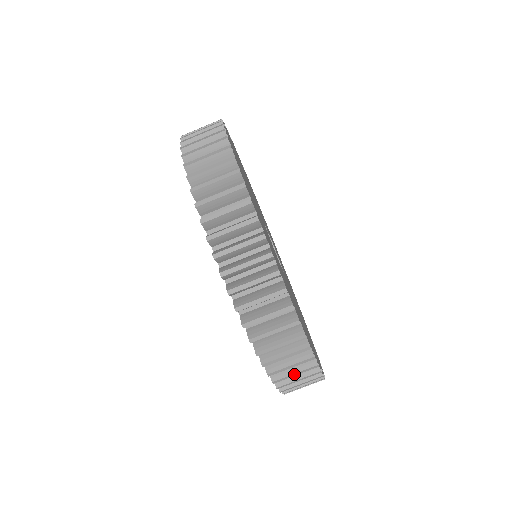
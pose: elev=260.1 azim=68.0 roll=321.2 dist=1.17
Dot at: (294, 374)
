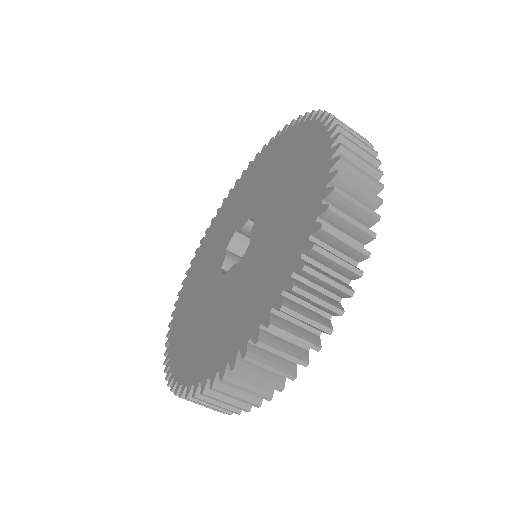
Dot at: (246, 389)
